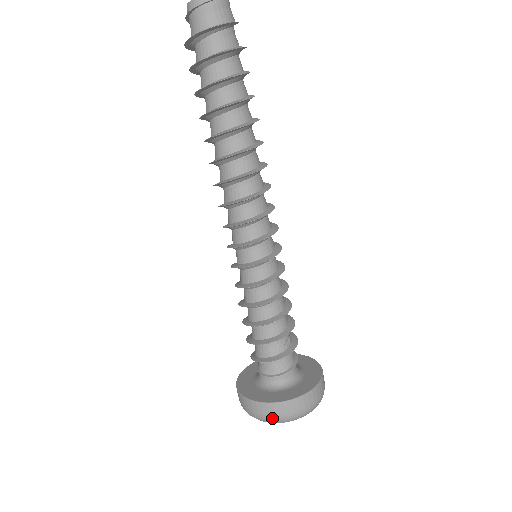
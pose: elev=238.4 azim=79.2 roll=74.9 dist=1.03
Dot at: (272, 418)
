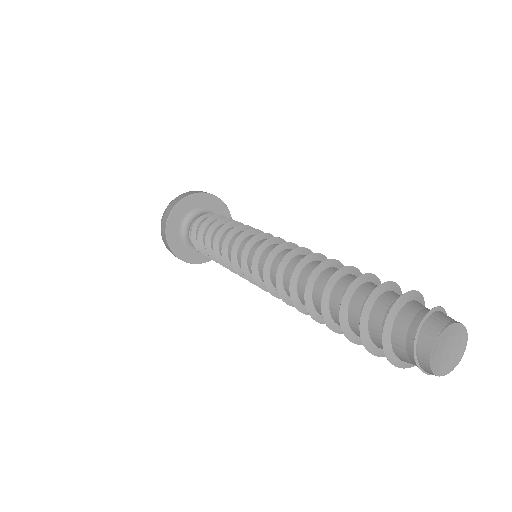
Dot at: occluded
